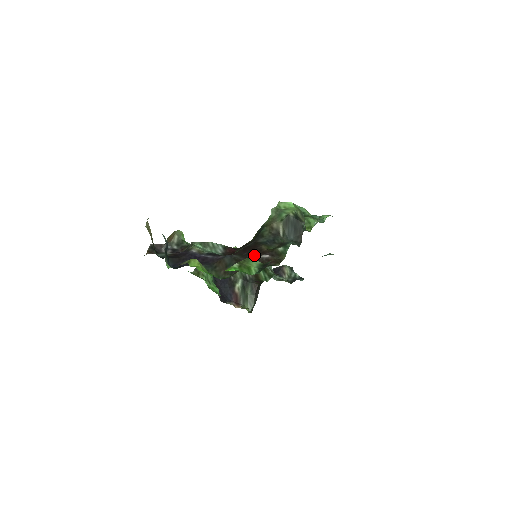
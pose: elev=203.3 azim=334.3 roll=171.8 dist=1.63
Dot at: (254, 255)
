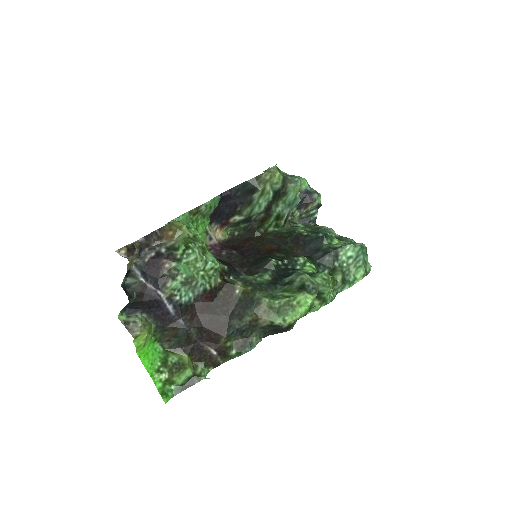
Dot at: (209, 339)
